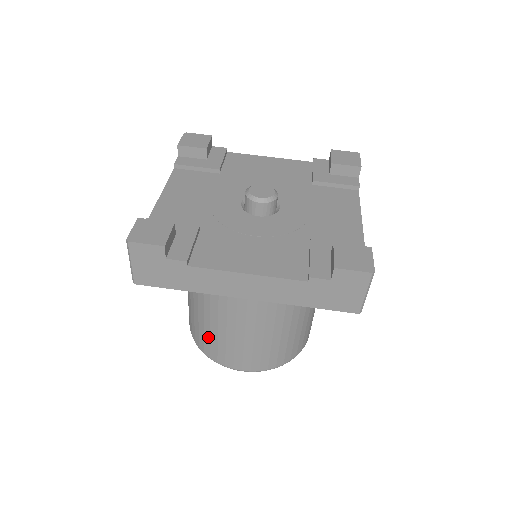
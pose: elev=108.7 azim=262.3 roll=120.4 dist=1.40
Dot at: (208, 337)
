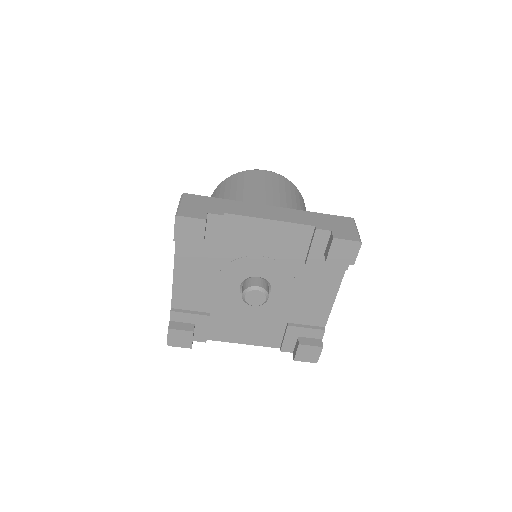
Dot at: occluded
